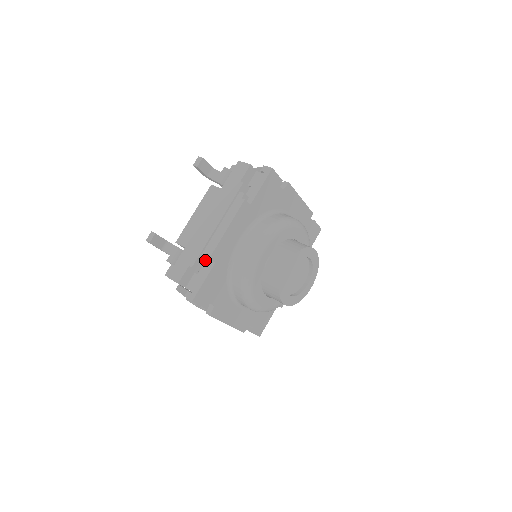
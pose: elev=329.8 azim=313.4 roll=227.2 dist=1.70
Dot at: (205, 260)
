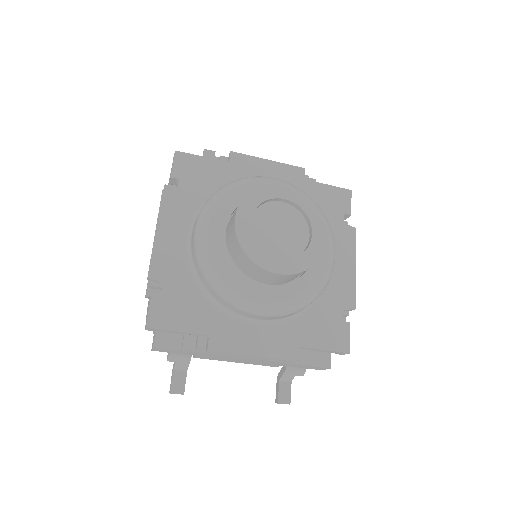
Dot at: (224, 158)
